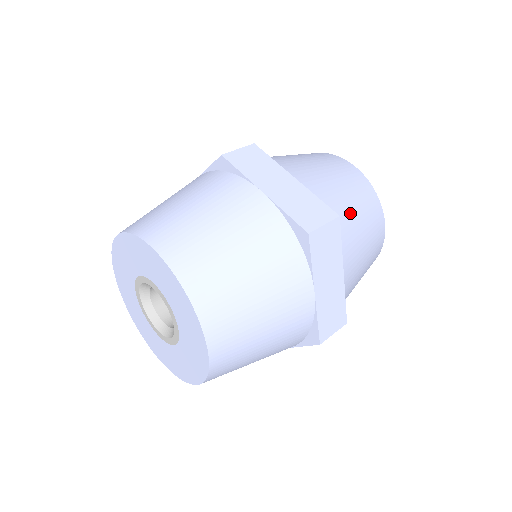
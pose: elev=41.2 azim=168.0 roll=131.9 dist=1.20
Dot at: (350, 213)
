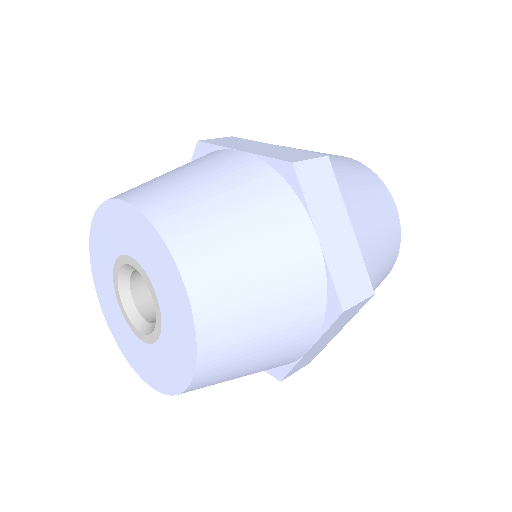
Dot at: (346, 175)
